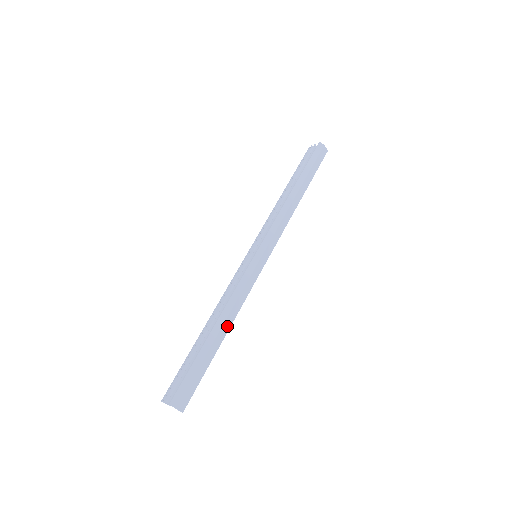
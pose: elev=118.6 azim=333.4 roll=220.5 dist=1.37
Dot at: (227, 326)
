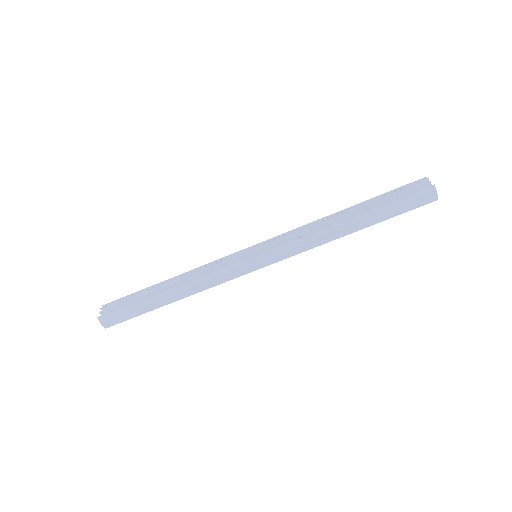
Dot at: (181, 296)
